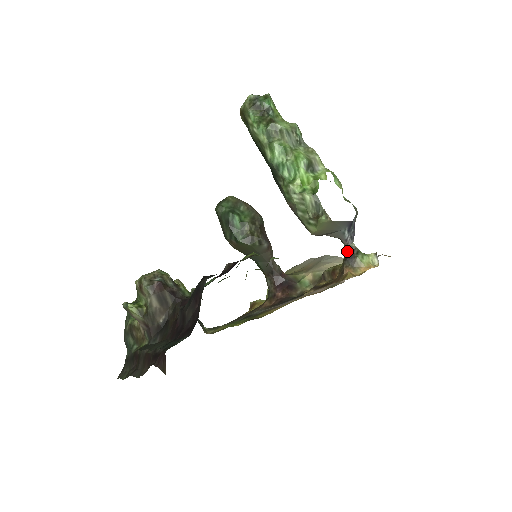
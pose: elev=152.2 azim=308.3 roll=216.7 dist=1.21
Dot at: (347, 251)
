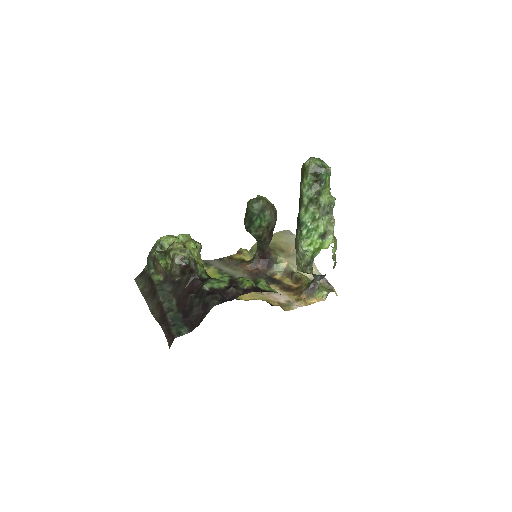
Dot at: (313, 283)
